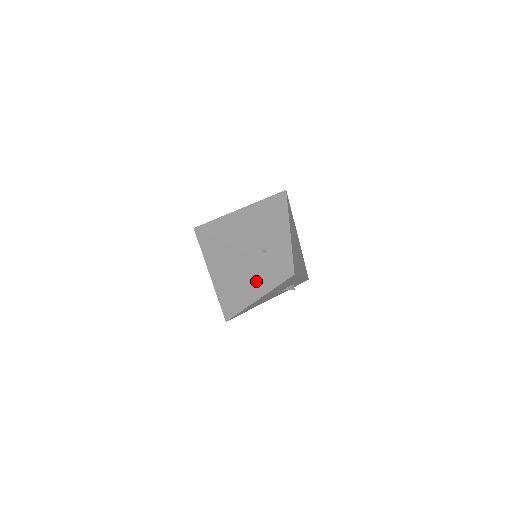
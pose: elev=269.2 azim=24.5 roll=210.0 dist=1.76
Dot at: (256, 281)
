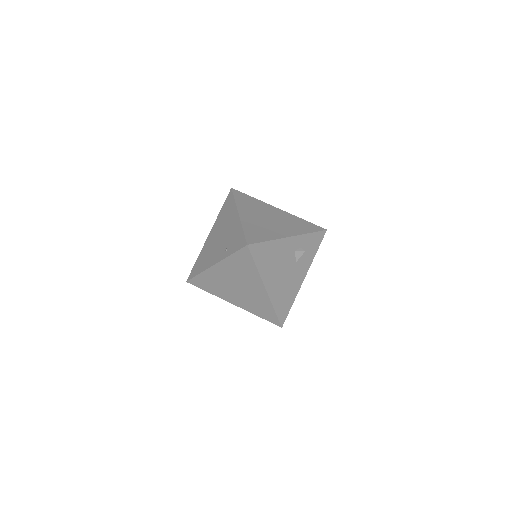
Dot at: (246, 277)
